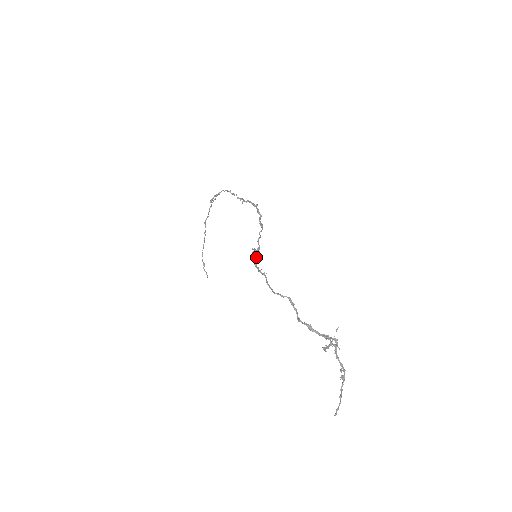
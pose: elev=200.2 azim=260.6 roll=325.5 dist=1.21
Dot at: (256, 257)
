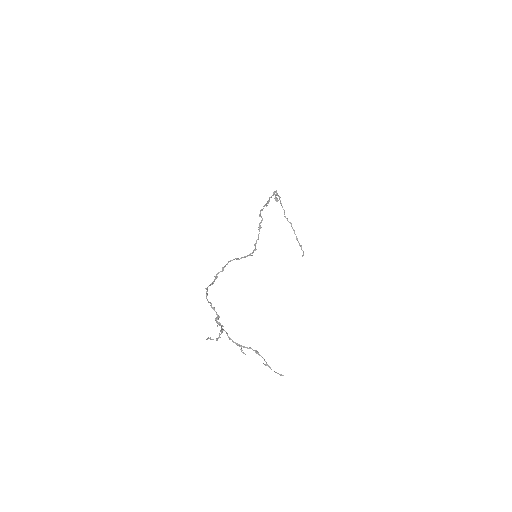
Dot at: (222, 270)
